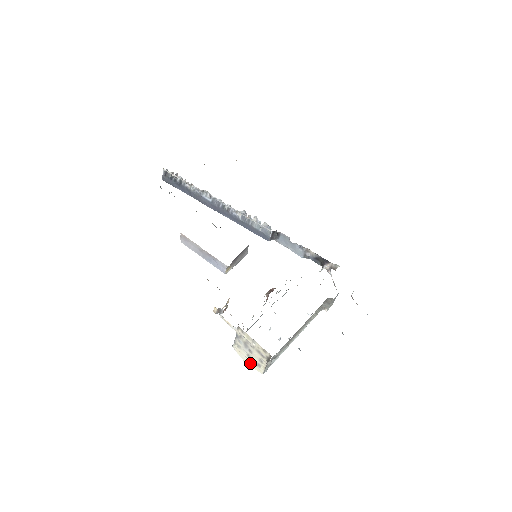
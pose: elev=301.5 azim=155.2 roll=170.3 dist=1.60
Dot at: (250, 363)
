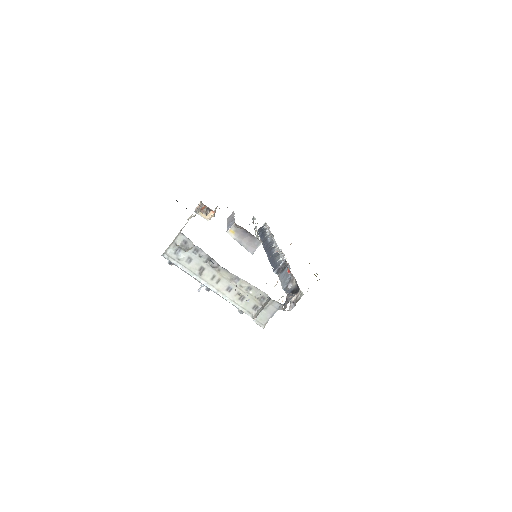
Dot at: occluded
